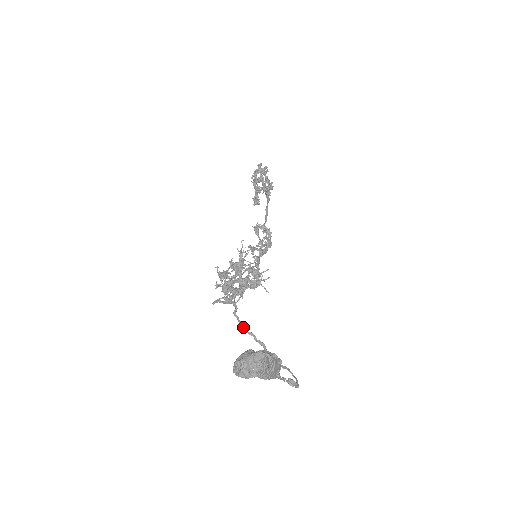
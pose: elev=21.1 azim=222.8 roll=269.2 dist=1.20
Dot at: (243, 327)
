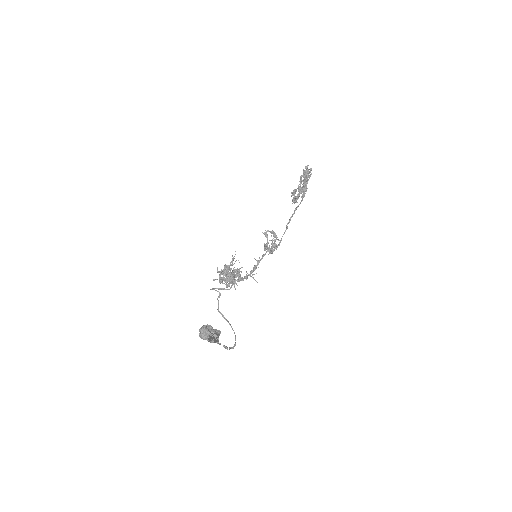
Dot at: (218, 308)
